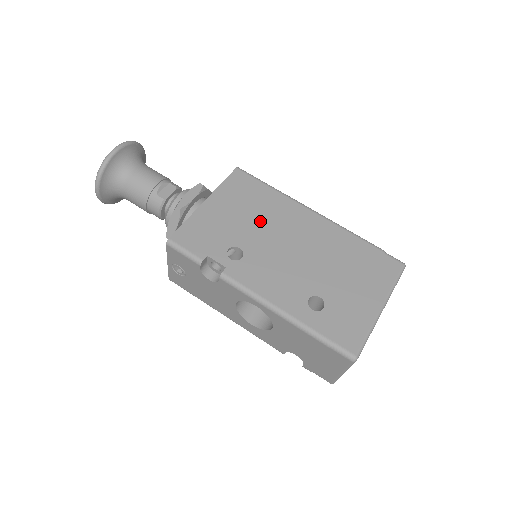
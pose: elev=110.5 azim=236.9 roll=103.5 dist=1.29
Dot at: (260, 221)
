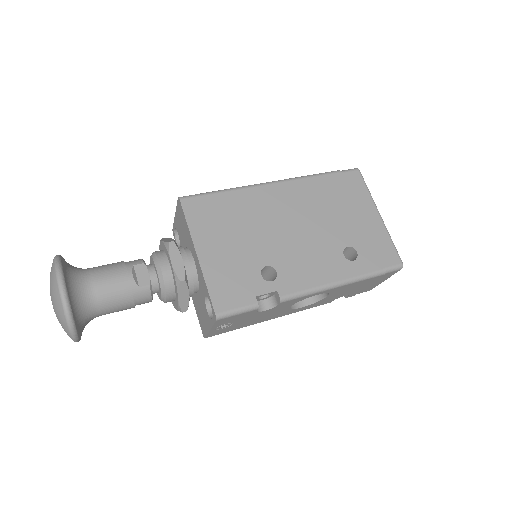
Dot at: (252, 229)
